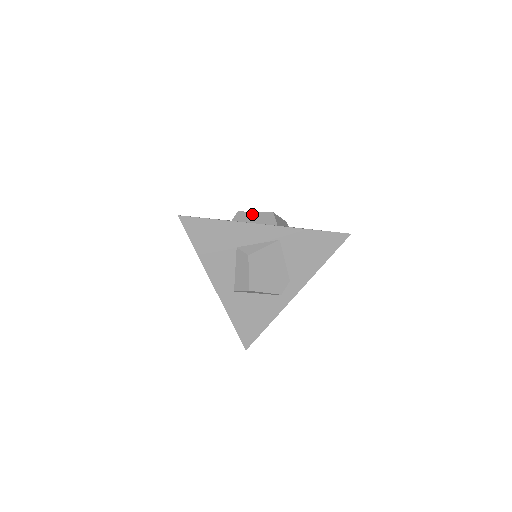
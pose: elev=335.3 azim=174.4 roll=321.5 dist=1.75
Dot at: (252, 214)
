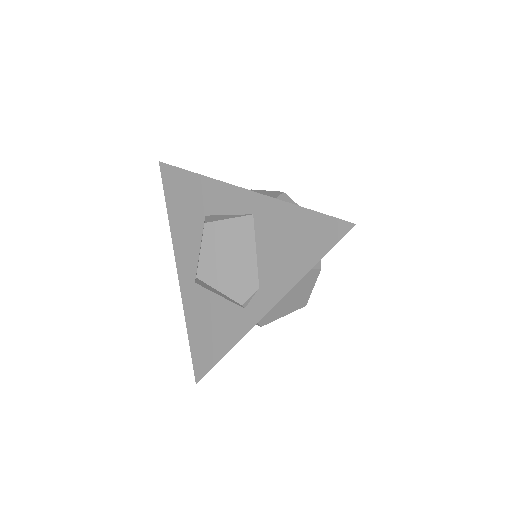
Dot at: (260, 192)
